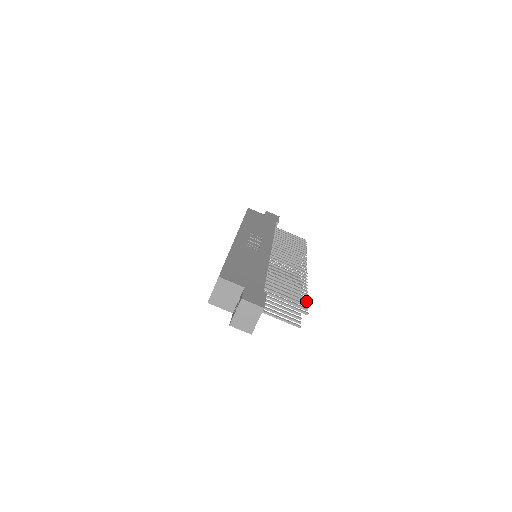
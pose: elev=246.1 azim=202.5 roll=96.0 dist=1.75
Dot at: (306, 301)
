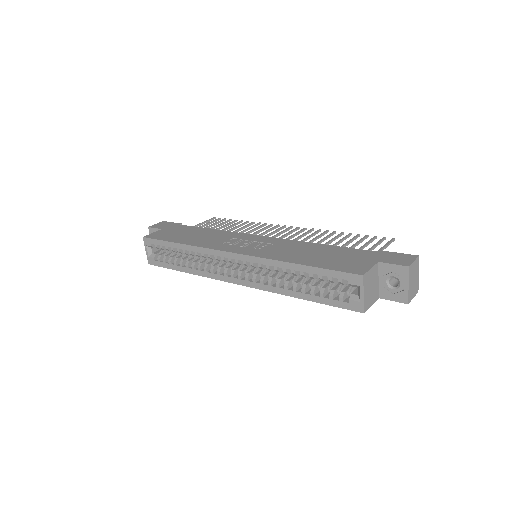
Dot at: (368, 235)
